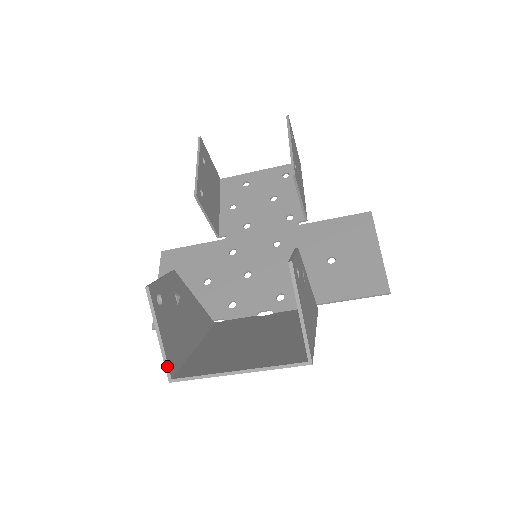
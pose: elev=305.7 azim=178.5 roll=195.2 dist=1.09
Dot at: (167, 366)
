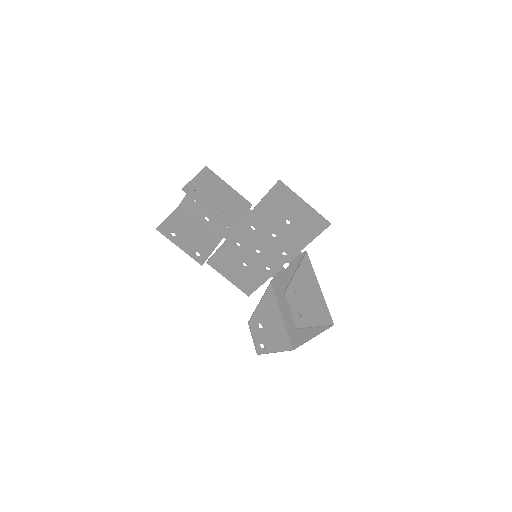
Dot at: occluded
